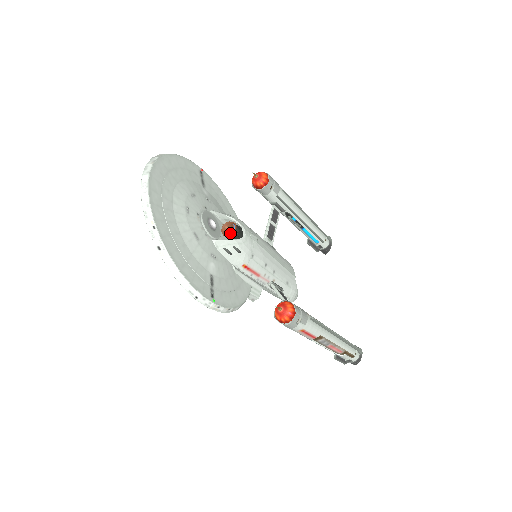
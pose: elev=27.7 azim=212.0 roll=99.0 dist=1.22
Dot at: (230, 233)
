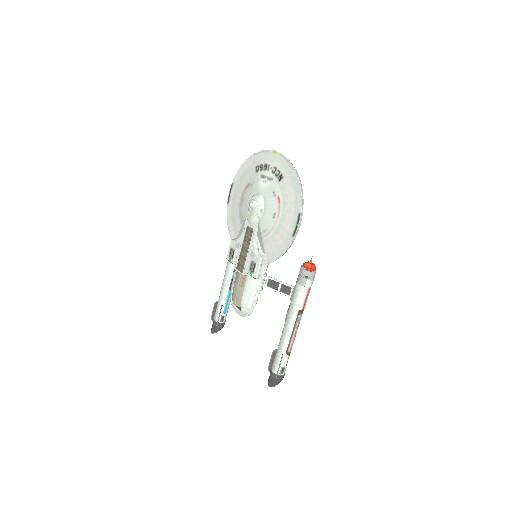
Dot at: occluded
